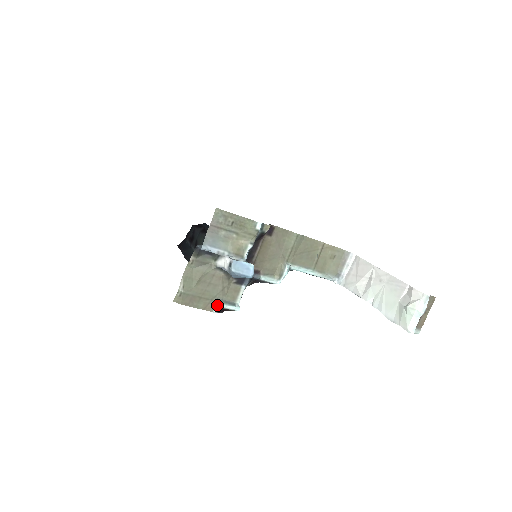
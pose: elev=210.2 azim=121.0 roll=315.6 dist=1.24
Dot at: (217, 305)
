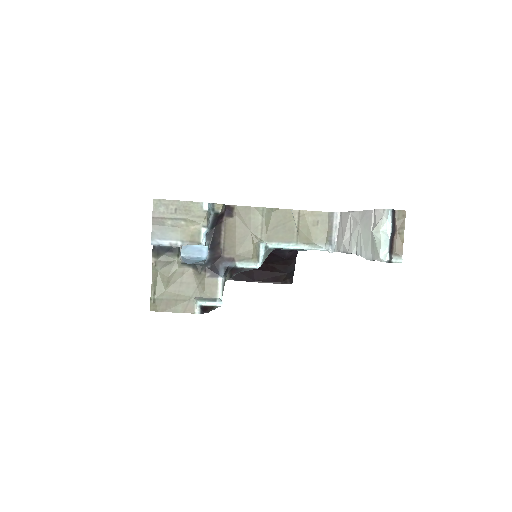
Dot at: (196, 305)
